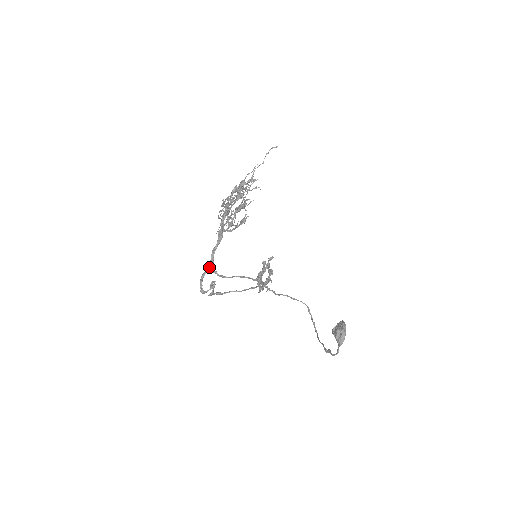
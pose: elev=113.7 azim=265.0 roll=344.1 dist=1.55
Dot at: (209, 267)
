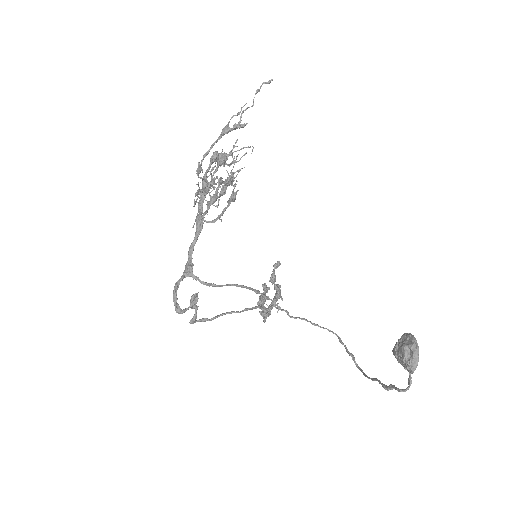
Dot at: (186, 271)
